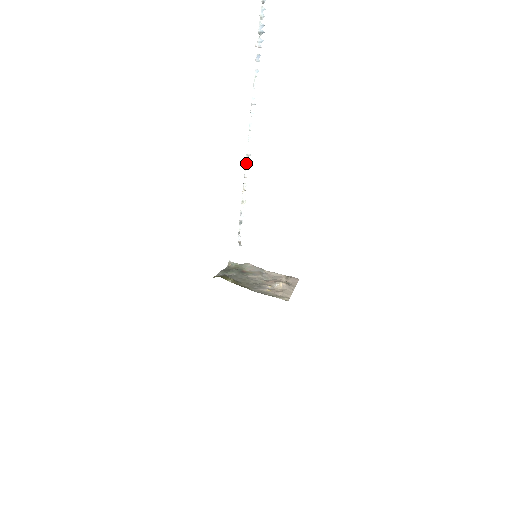
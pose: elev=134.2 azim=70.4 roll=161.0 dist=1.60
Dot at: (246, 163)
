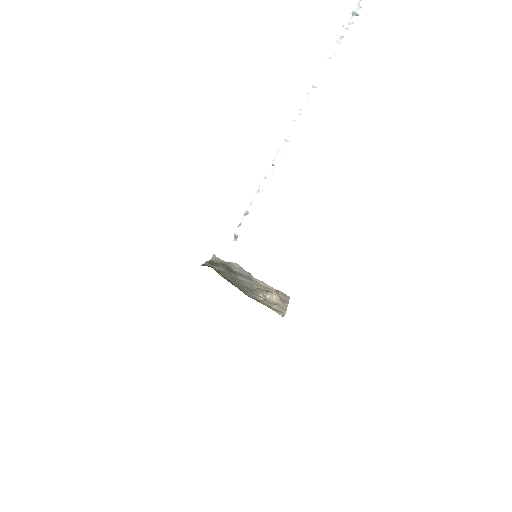
Dot at: (280, 148)
